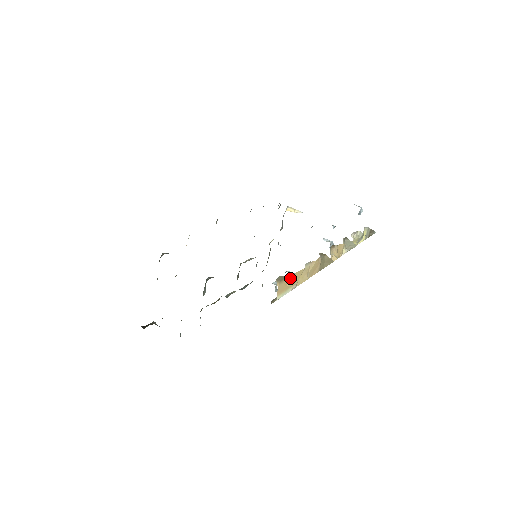
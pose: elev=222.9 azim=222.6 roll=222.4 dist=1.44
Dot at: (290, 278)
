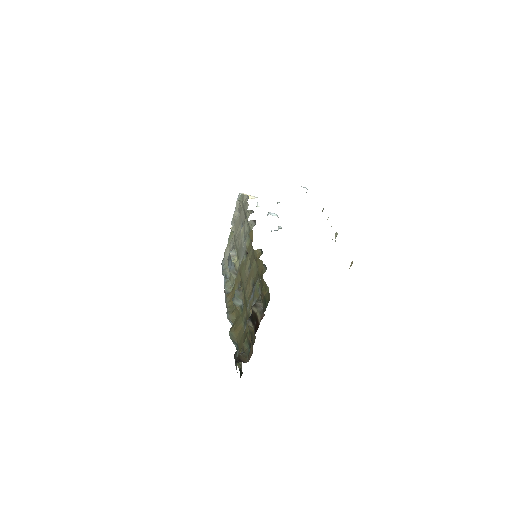
Dot at: occluded
